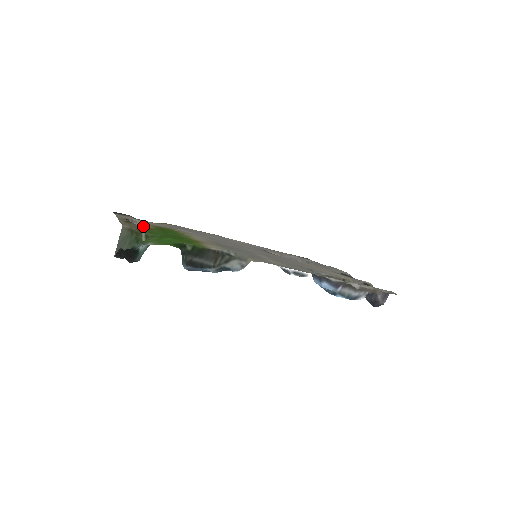
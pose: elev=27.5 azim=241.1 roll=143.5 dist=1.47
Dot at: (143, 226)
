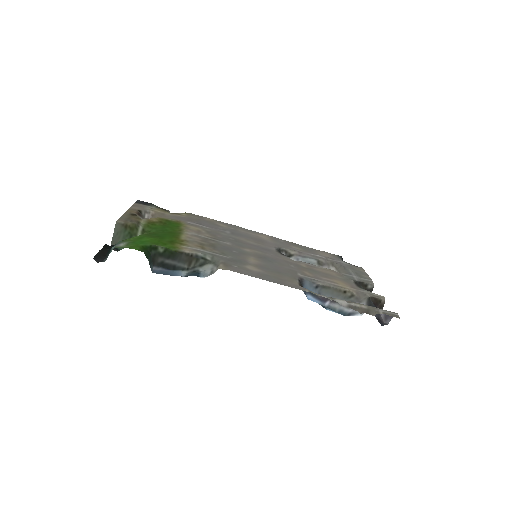
Dot at: (146, 220)
